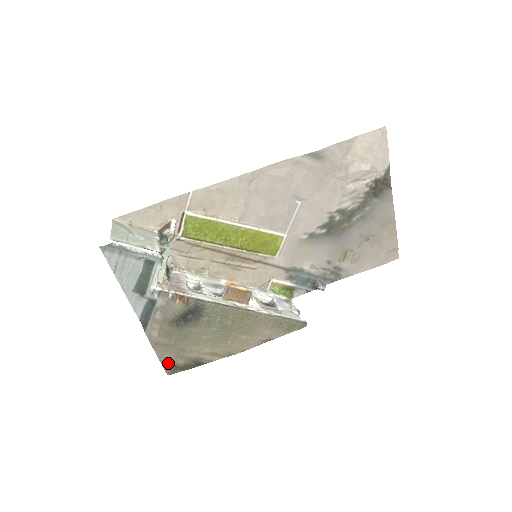
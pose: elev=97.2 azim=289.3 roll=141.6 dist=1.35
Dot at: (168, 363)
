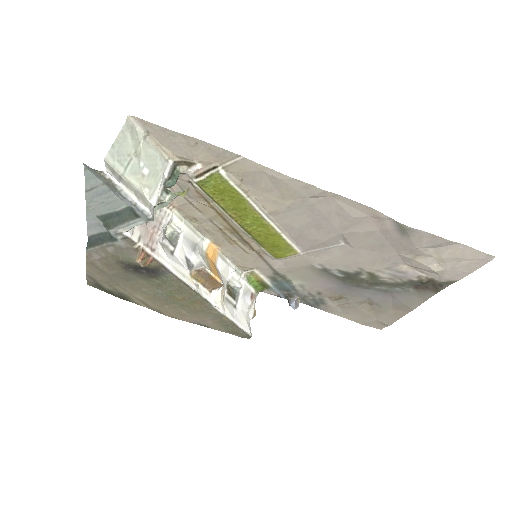
Dot at: (94, 280)
